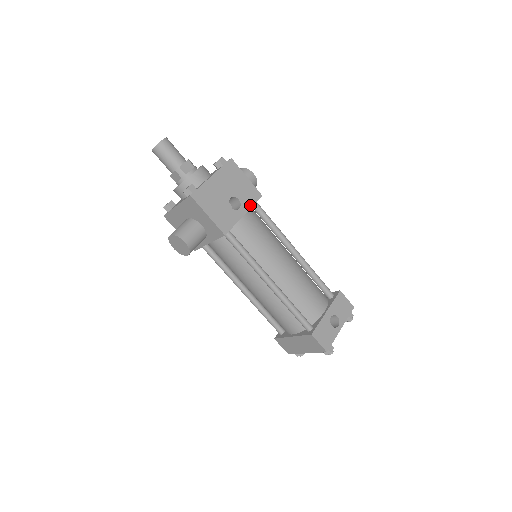
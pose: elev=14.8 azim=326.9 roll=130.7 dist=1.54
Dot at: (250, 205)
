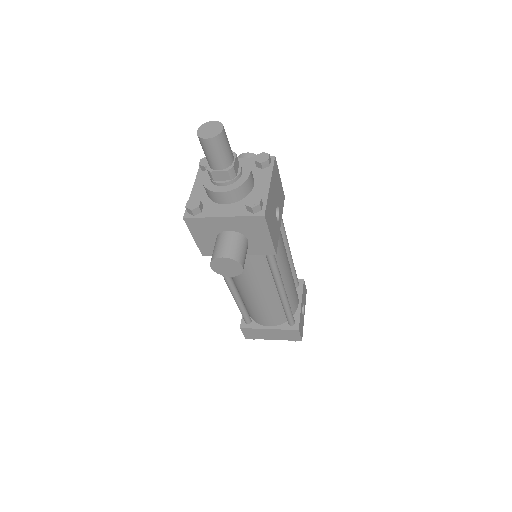
Dot at: (282, 211)
